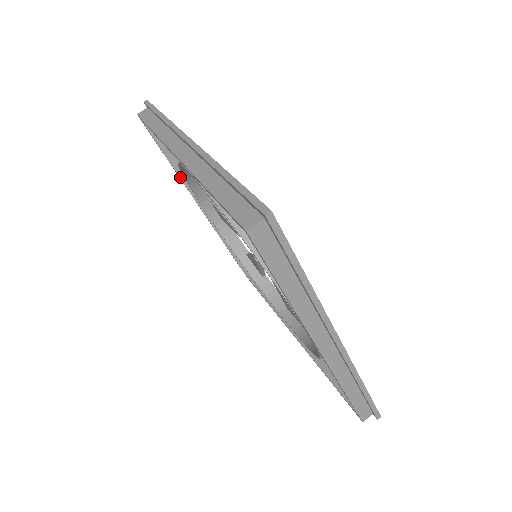
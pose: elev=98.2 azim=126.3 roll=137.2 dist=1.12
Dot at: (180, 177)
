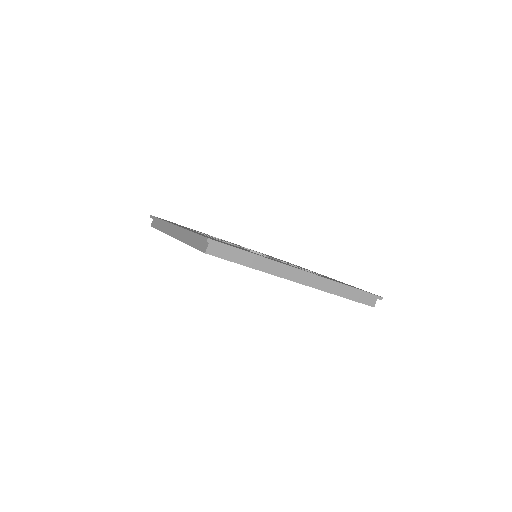
Dot at: occluded
